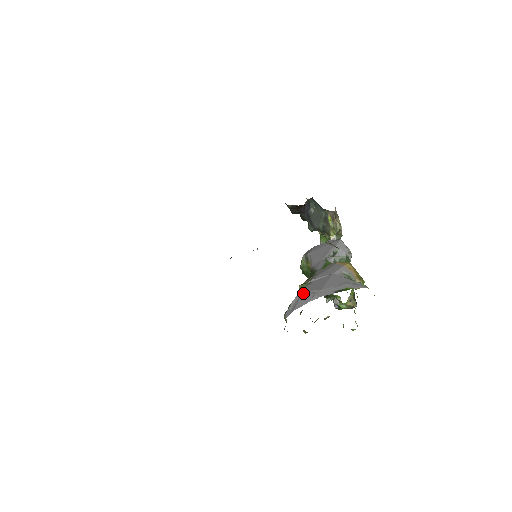
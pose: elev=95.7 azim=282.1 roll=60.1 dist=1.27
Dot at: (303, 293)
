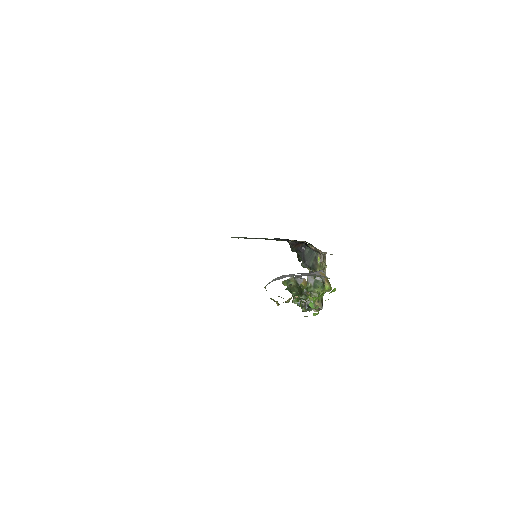
Dot at: (283, 275)
